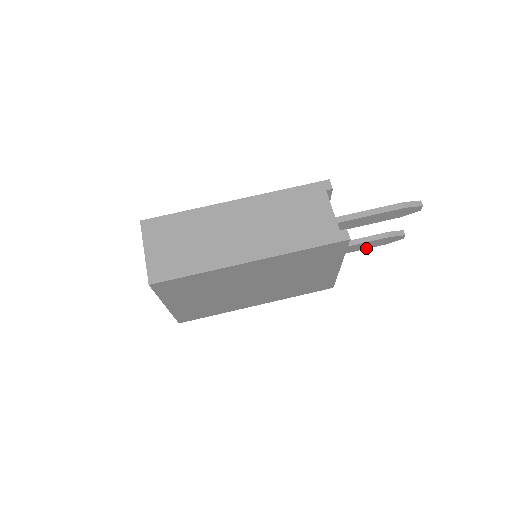
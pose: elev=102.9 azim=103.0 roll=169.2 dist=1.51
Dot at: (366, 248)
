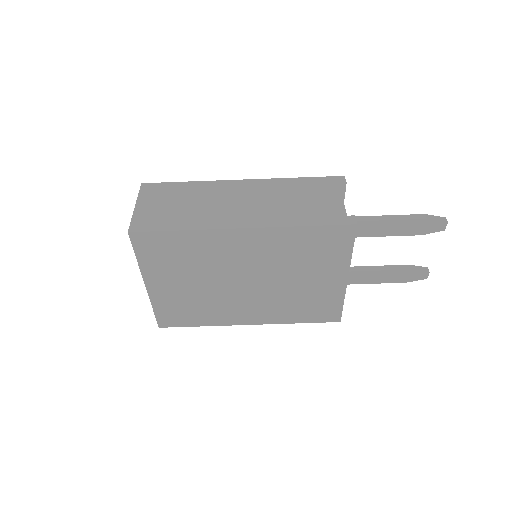
Dot at: (383, 282)
